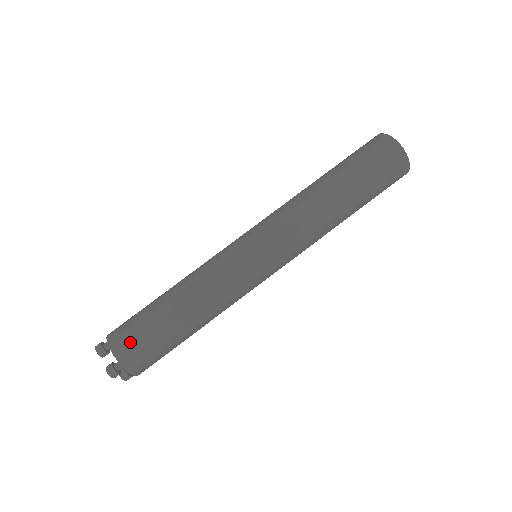
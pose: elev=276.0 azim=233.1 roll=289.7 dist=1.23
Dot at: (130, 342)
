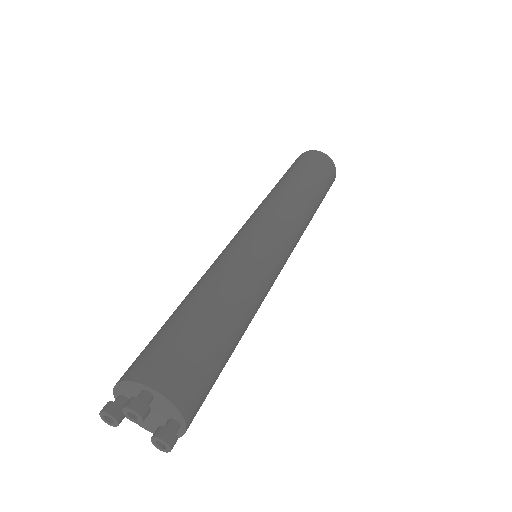
Dot at: (146, 356)
